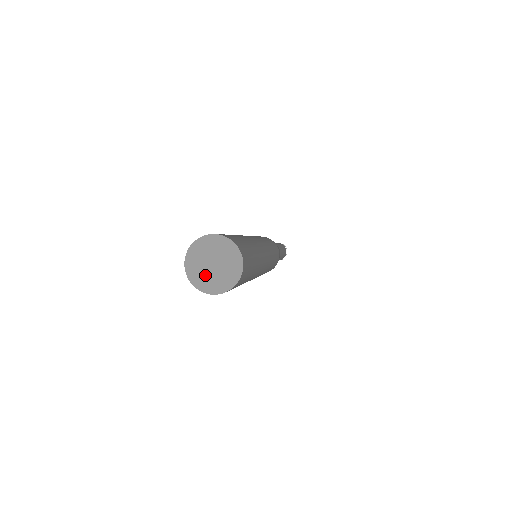
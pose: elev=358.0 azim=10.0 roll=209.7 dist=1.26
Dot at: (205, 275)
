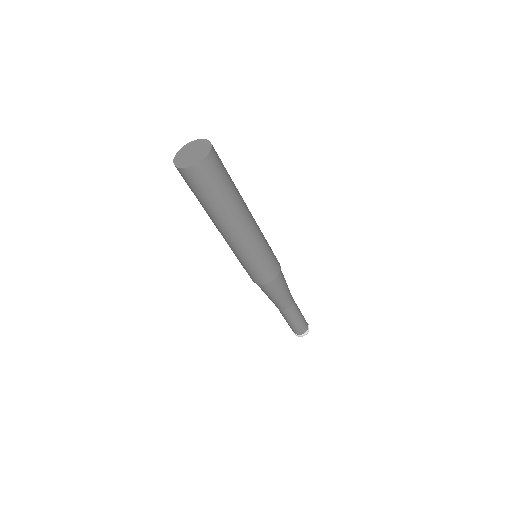
Dot at: (192, 159)
